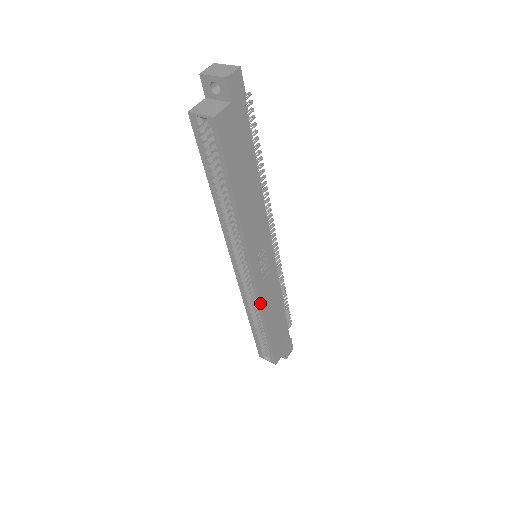
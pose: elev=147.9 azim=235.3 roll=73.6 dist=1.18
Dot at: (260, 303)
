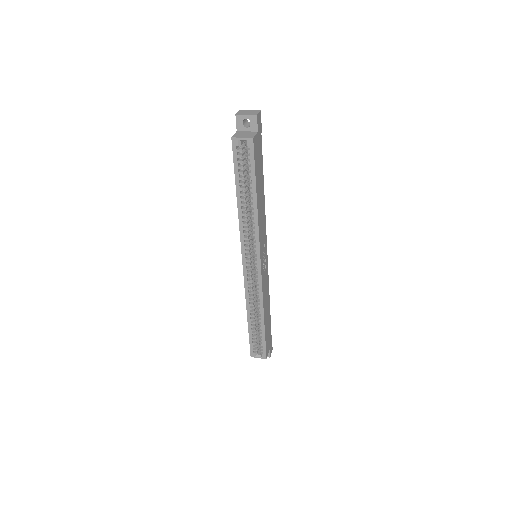
Dot at: (262, 293)
